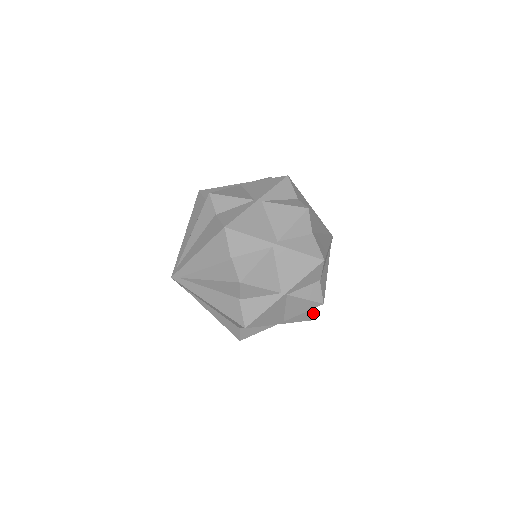
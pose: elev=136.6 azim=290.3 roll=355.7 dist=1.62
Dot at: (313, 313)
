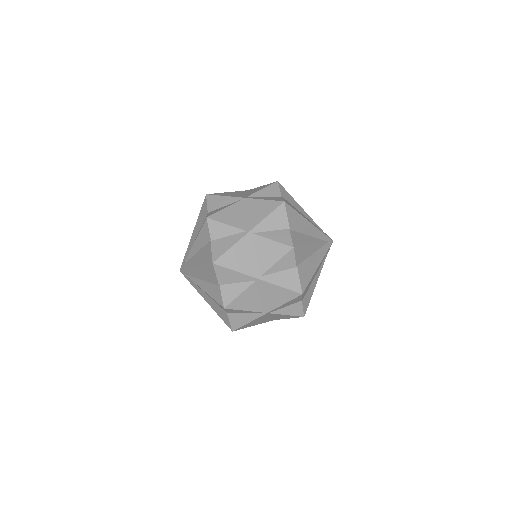
Dot at: occluded
